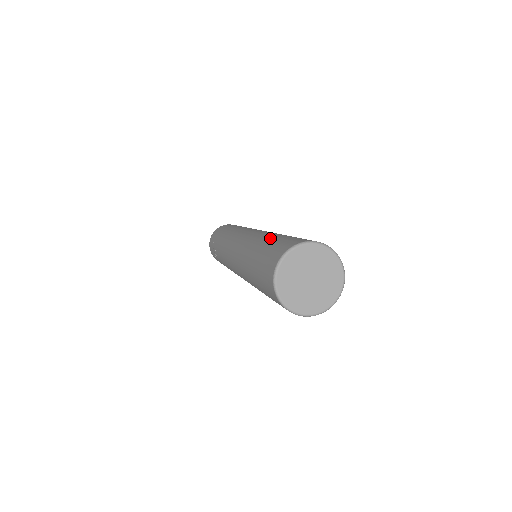
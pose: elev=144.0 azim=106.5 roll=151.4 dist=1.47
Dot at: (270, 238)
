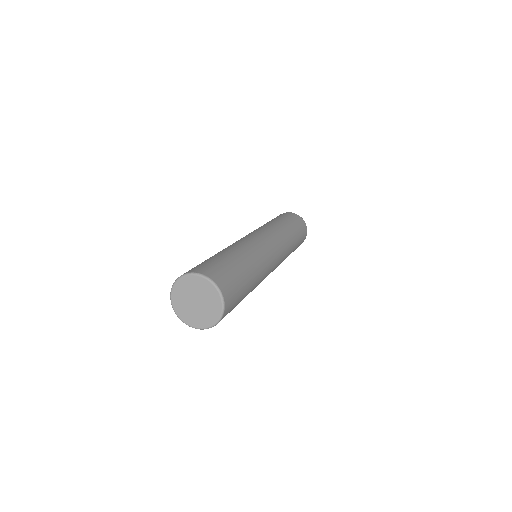
Dot at: (224, 254)
